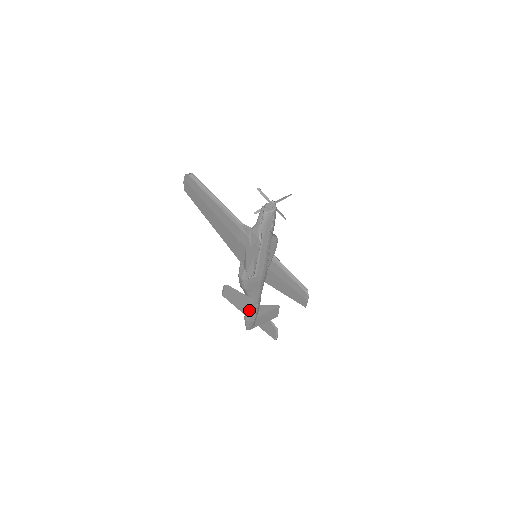
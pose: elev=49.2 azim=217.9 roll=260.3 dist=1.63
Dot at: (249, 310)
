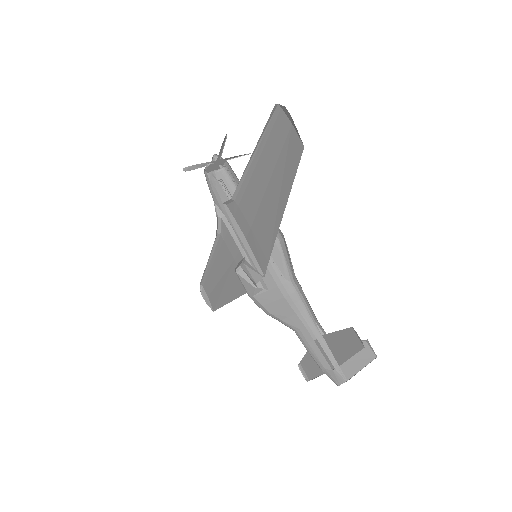
Dot at: occluded
